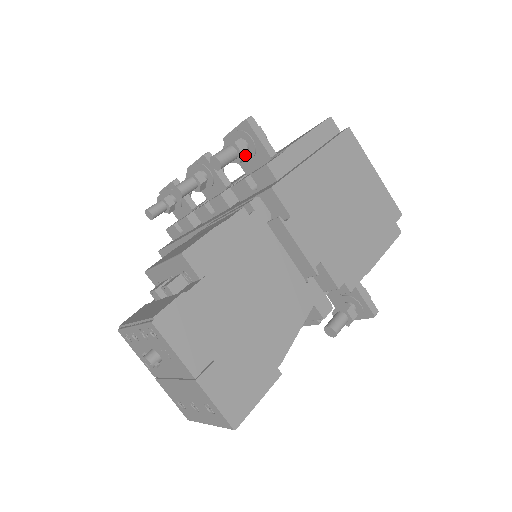
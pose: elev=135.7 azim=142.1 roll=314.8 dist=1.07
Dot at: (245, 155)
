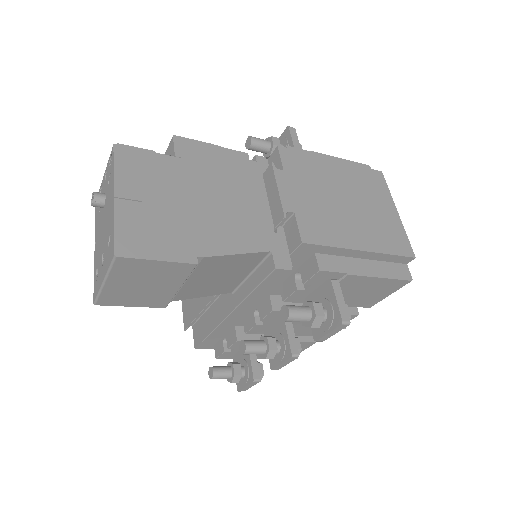
Dot at: occluded
